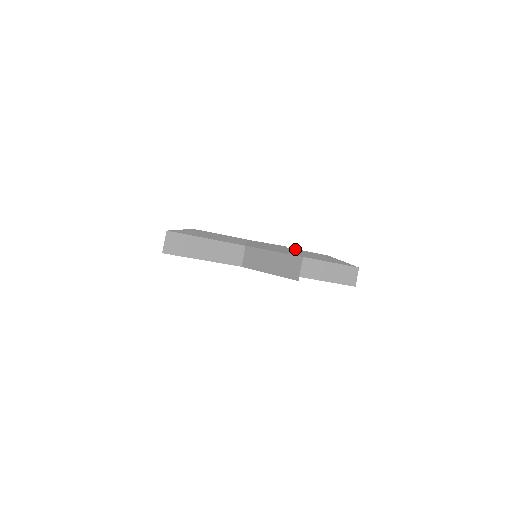
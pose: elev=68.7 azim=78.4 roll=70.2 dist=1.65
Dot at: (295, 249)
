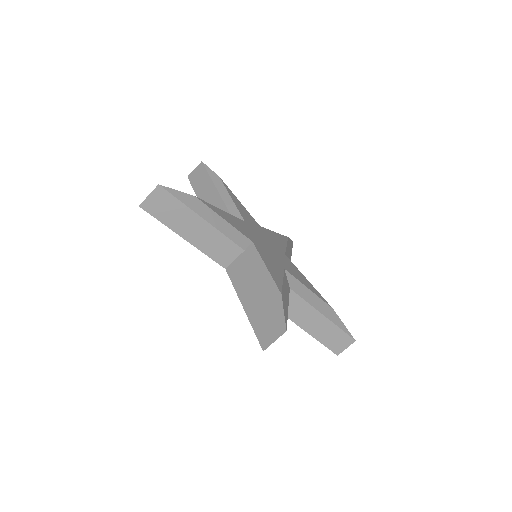
Dot at: (300, 282)
